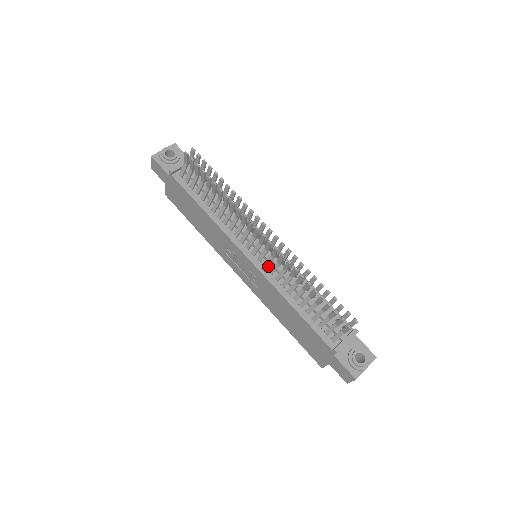
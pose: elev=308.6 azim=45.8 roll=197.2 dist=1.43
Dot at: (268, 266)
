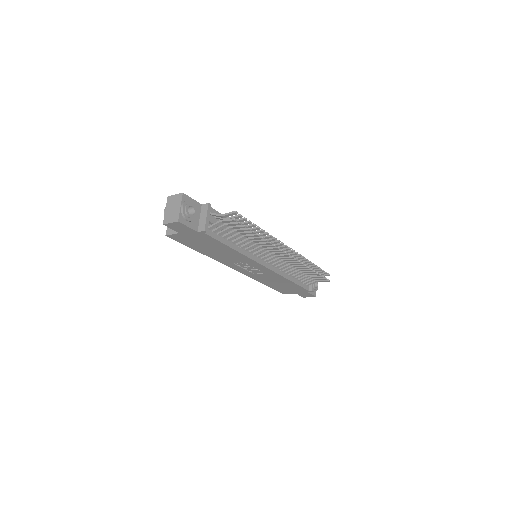
Dot at: (274, 263)
